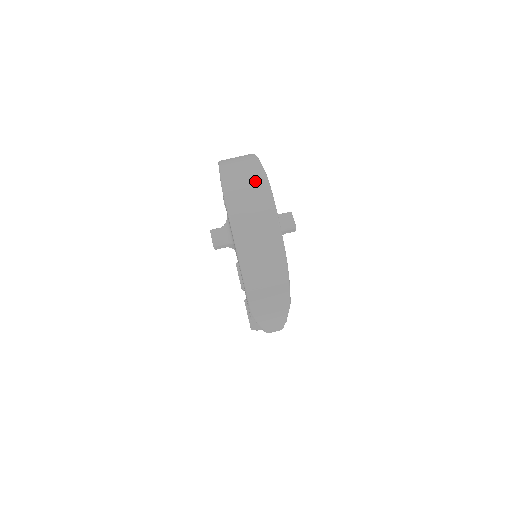
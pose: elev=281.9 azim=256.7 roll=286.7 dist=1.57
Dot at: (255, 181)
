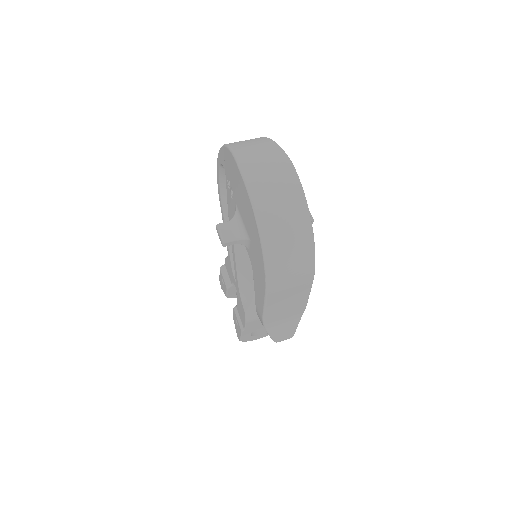
Dot at: (278, 165)
